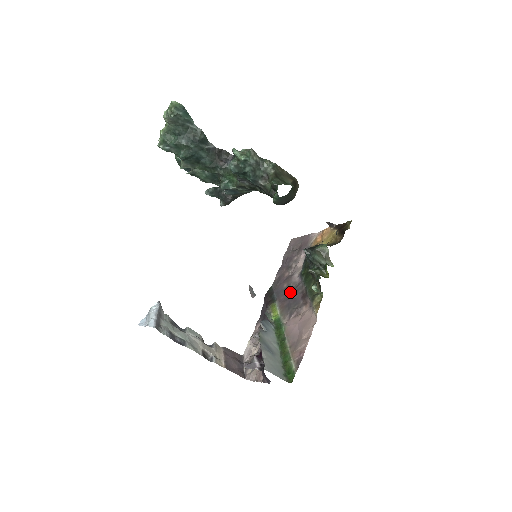
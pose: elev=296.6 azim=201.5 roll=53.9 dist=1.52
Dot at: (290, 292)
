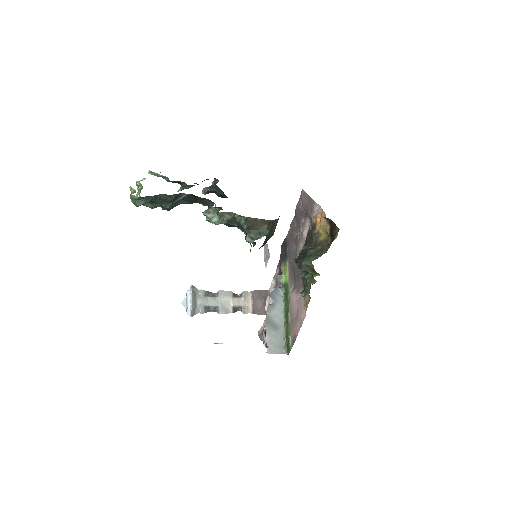
Dot at: occluded
